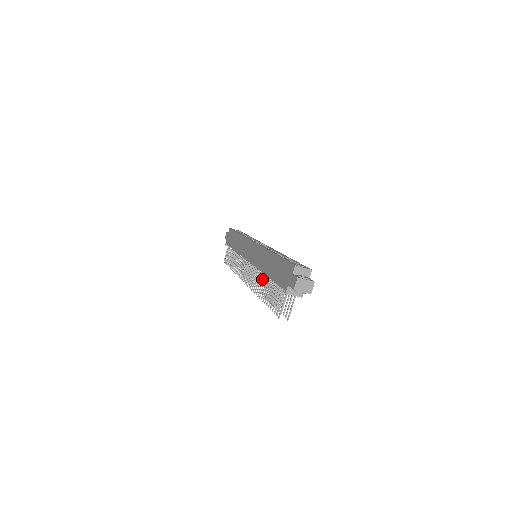
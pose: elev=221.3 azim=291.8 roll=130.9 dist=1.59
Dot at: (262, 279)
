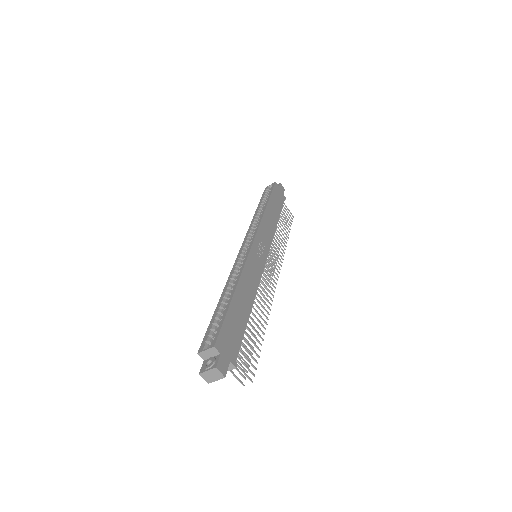
Dot at: occluded
